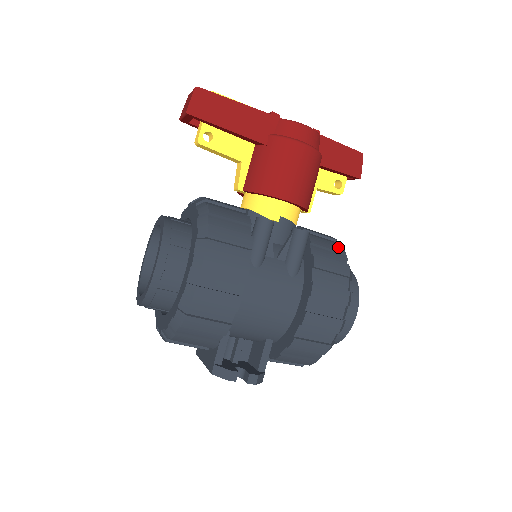
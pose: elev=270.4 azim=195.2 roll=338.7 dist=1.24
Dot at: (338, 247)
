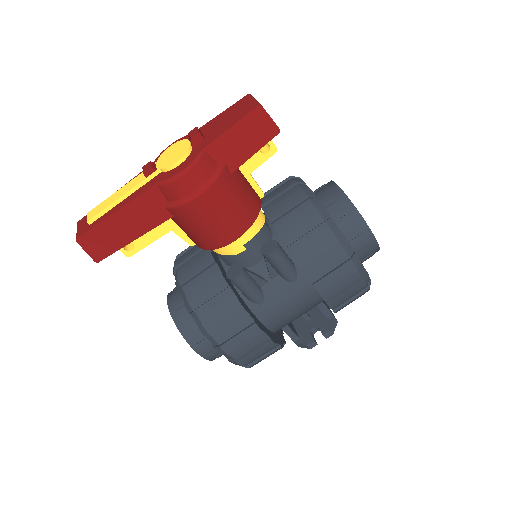
Dot at: (313, 219)
